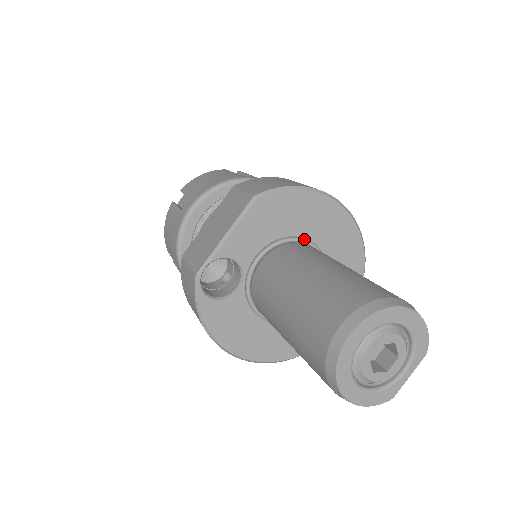
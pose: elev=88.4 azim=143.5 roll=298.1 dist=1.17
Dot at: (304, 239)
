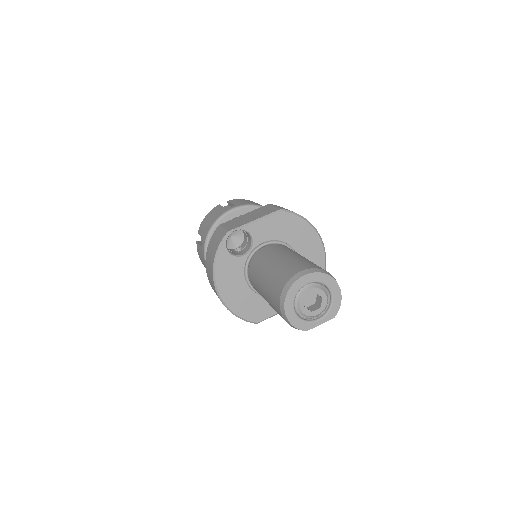
Dot at: (294, 250)
